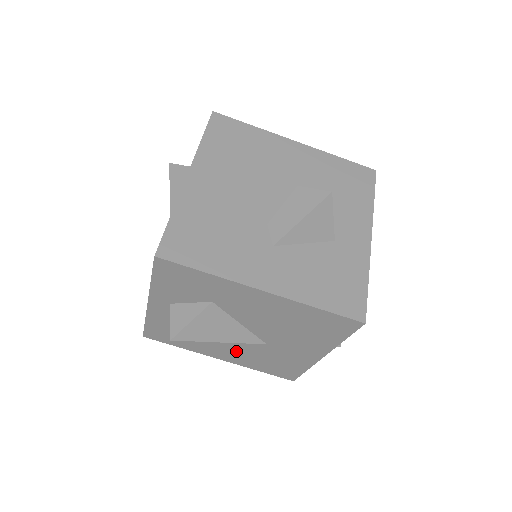
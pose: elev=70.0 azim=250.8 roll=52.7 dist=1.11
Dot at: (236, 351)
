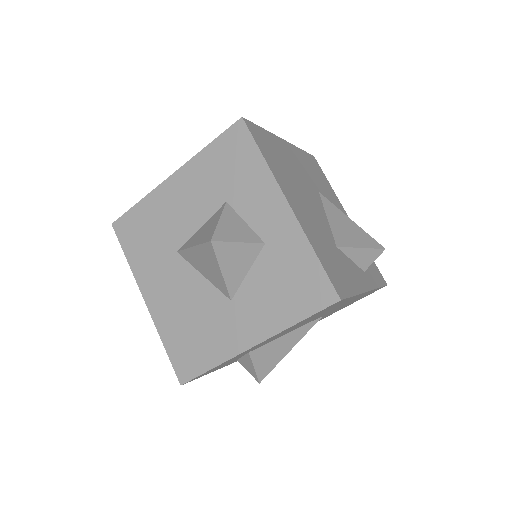
Dot at: occluded
